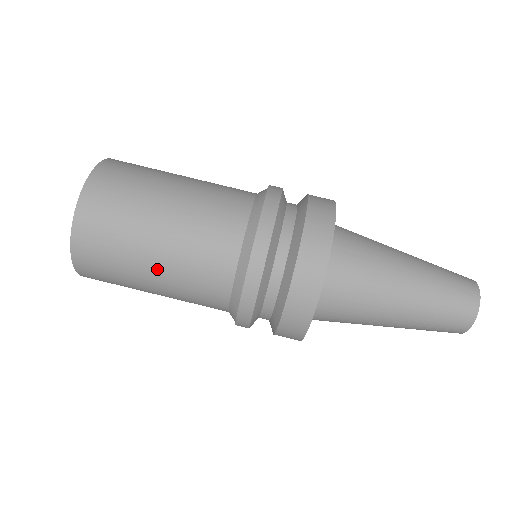
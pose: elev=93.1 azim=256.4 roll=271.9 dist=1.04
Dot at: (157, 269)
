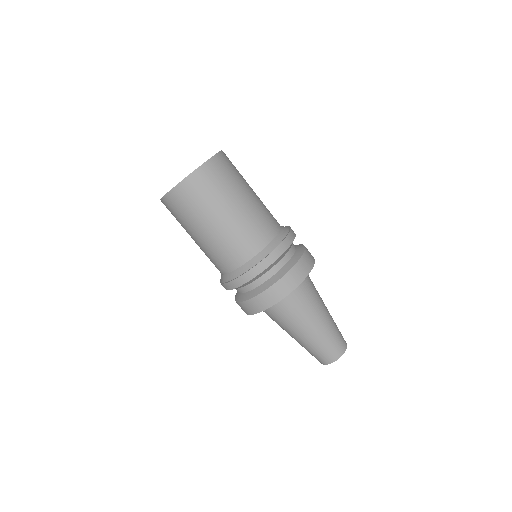
Dot at: (216, 226)
